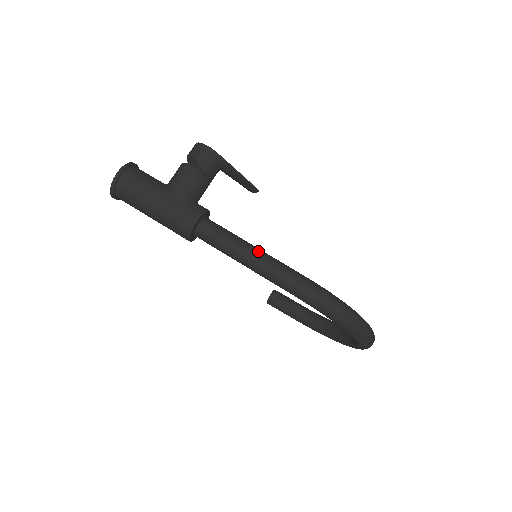
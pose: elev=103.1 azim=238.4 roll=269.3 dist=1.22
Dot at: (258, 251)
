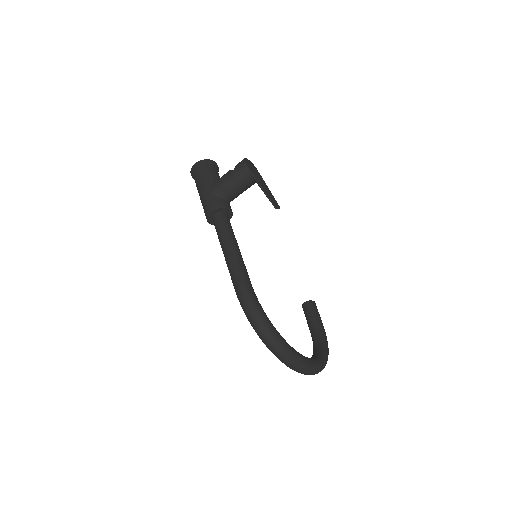
Dot at: (232, 248)
